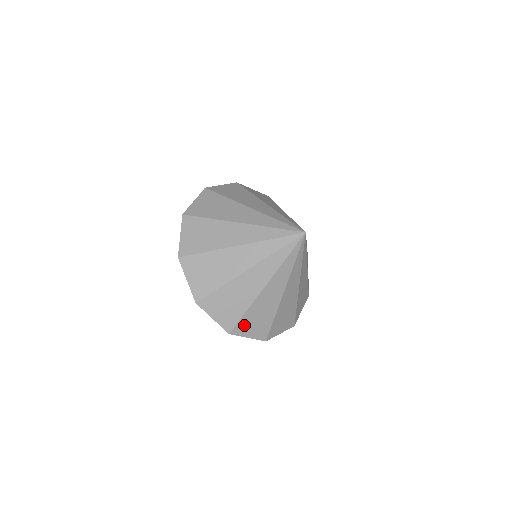
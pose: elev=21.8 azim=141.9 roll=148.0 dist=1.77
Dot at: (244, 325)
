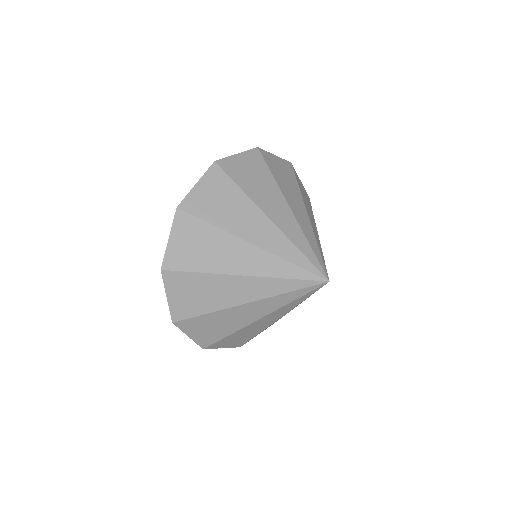
Dot at: occluded
